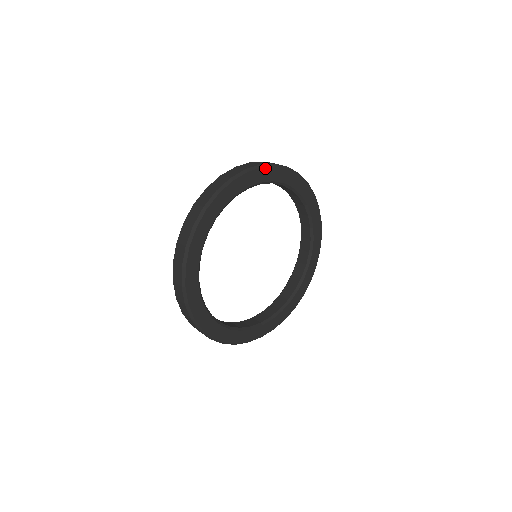
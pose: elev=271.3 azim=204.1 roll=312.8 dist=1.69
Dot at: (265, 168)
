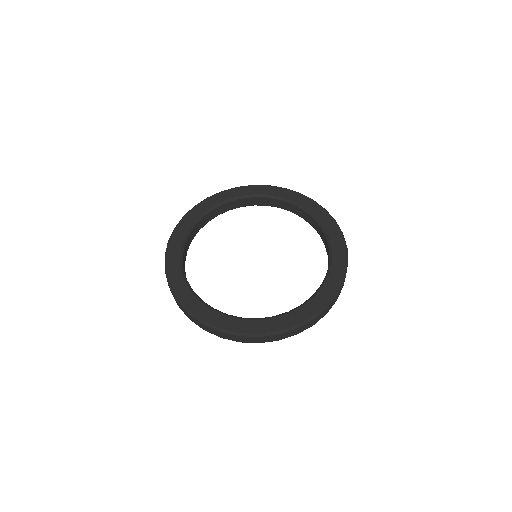
Dot at: (199, 205)
